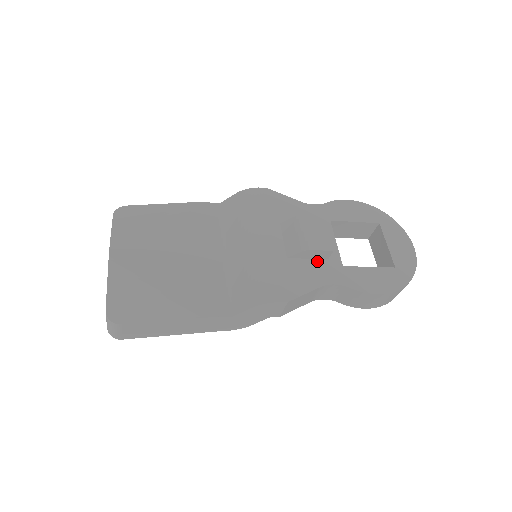
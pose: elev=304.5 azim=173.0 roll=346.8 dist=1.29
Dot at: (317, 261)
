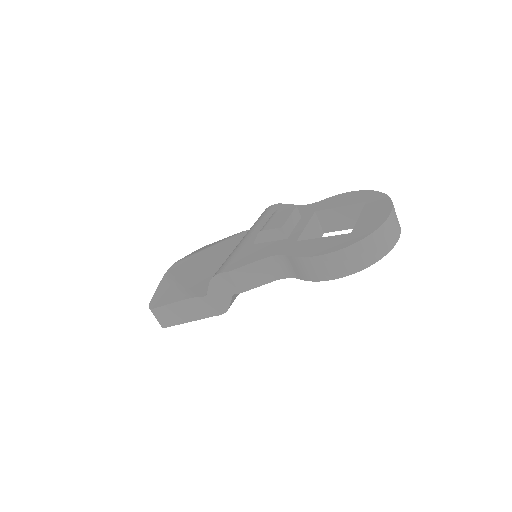
Dot at: (276, 242)
